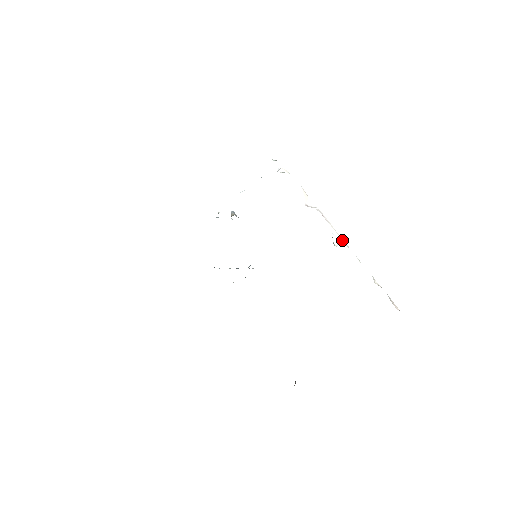
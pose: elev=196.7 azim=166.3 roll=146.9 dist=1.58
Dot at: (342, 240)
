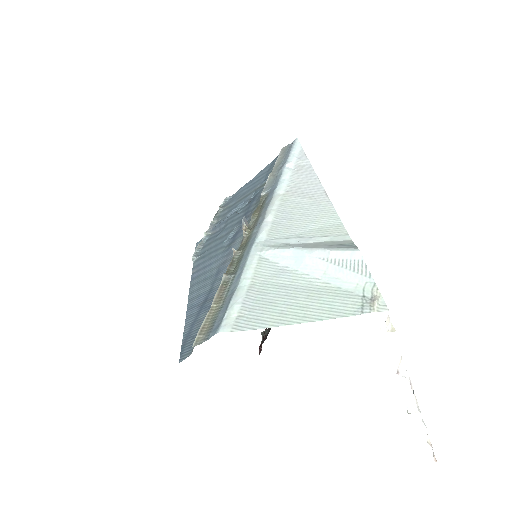
Dot at: (417, 406)
